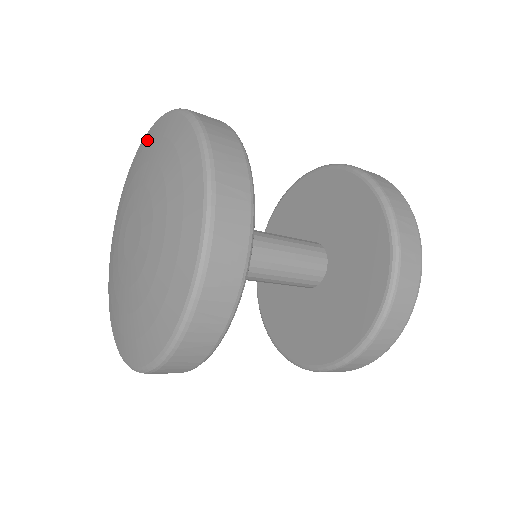
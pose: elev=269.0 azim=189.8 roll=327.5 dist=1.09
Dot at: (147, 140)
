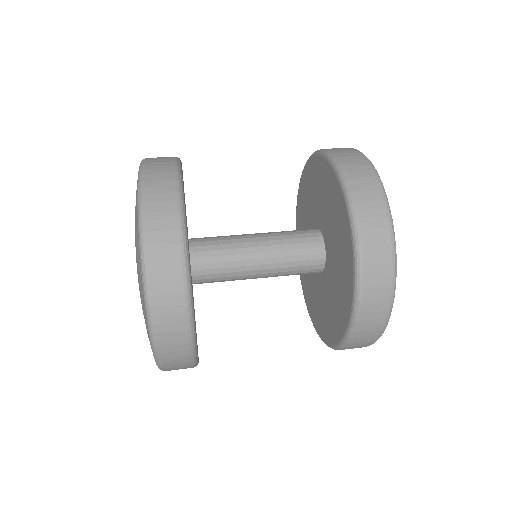
Dot at: occluded
